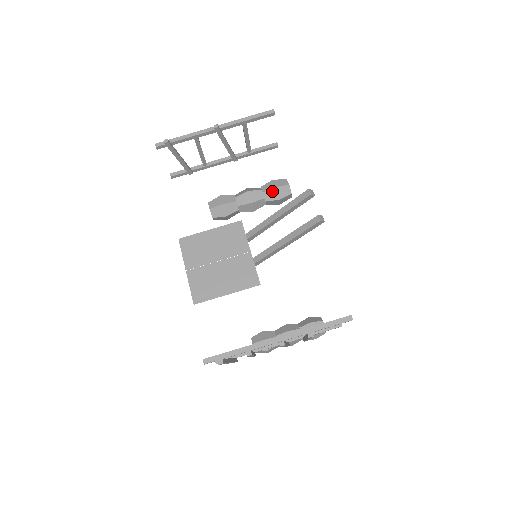
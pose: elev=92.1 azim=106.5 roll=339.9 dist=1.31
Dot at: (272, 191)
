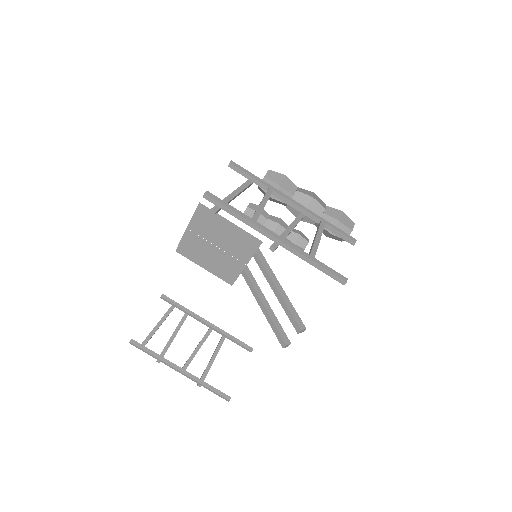
Dot at: (325, 230)
